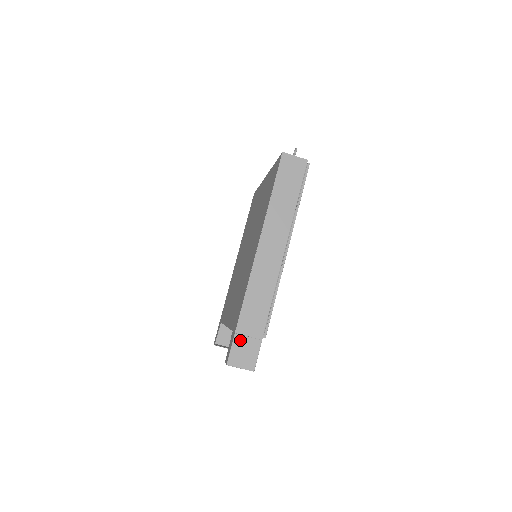
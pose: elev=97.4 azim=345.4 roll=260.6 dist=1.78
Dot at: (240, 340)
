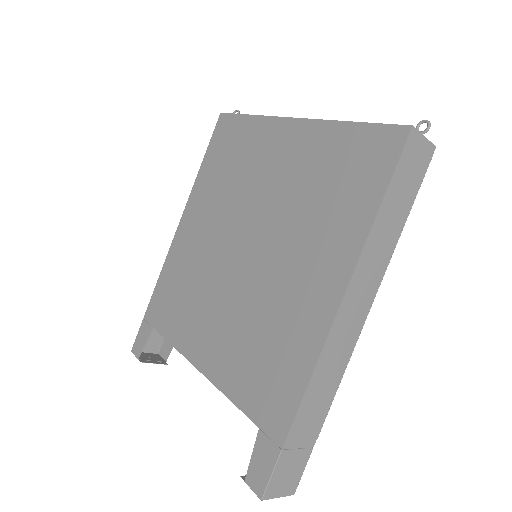
Dot at: (286, 458)
